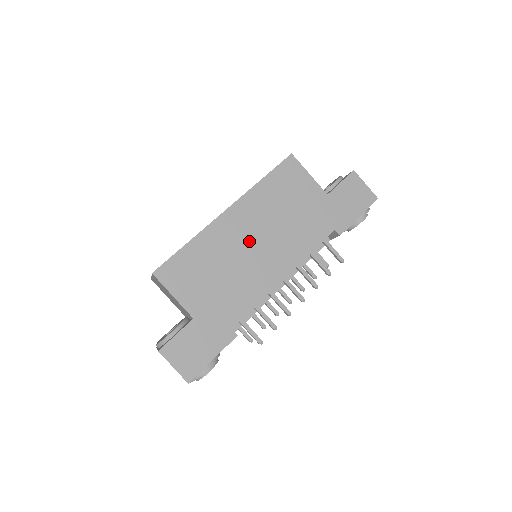
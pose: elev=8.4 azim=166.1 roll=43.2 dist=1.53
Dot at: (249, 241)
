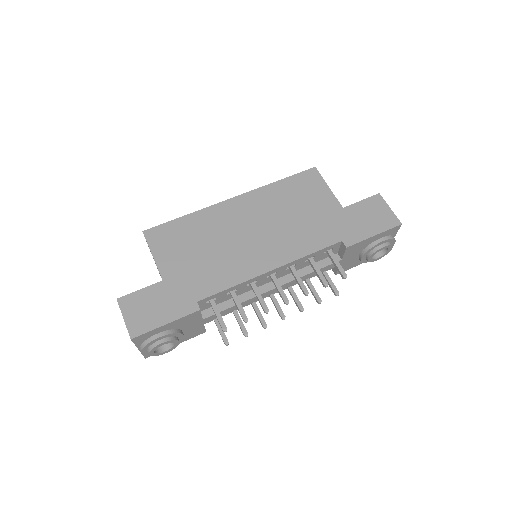
Dot at: (245, 228)
